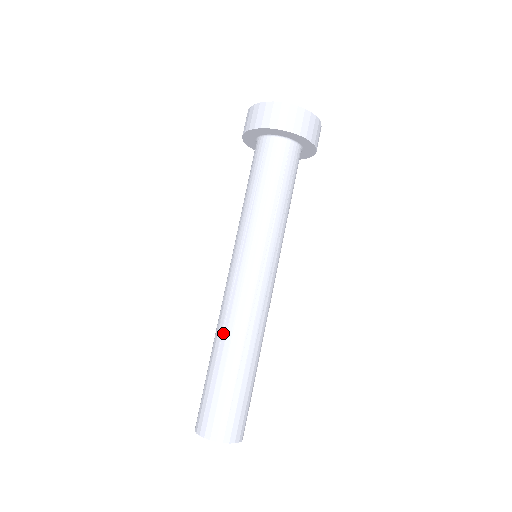
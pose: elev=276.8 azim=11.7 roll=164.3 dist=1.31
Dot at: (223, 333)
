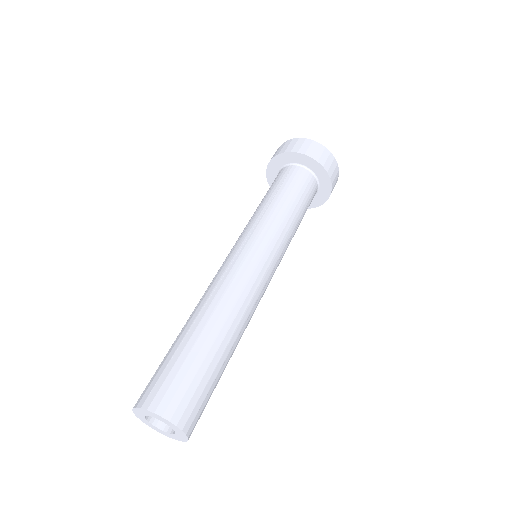
Dot at: occluded
